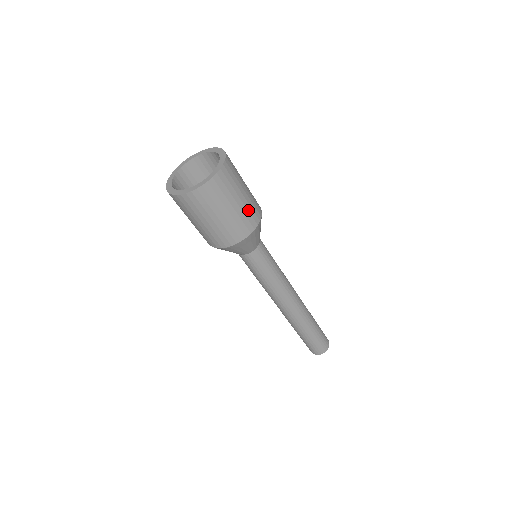
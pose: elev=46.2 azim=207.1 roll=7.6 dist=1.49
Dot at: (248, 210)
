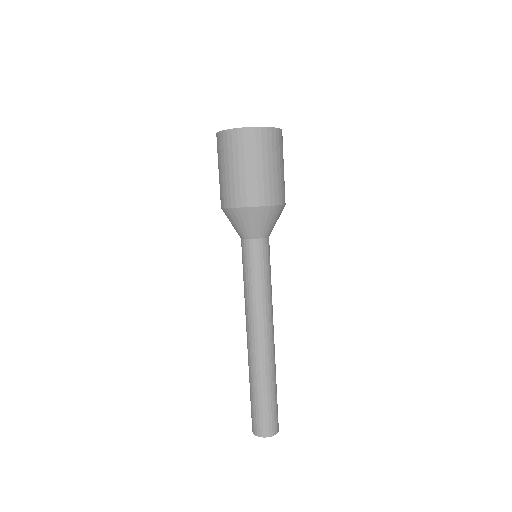
Dot at: (252, 185)
